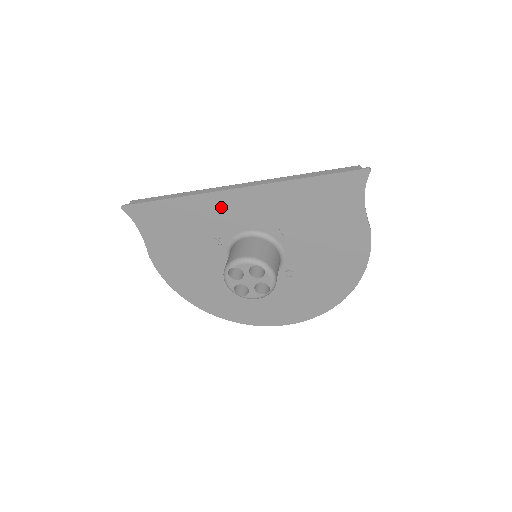
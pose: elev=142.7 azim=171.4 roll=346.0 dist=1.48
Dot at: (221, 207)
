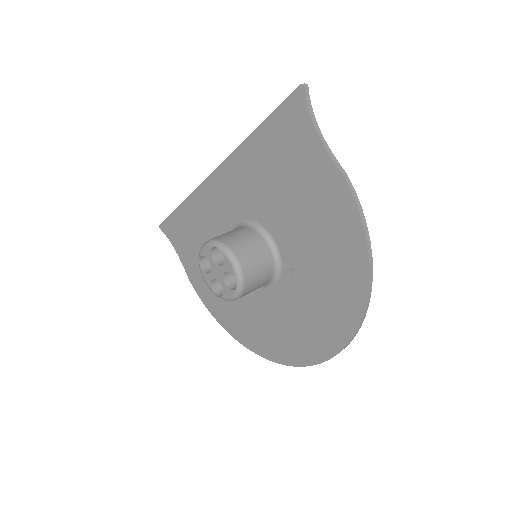
Dot at: (211, 200)
